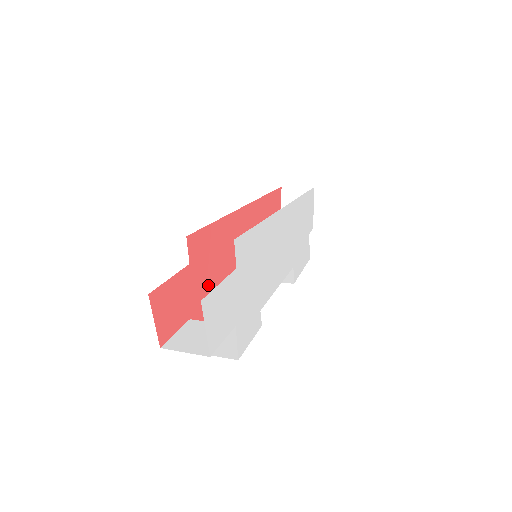
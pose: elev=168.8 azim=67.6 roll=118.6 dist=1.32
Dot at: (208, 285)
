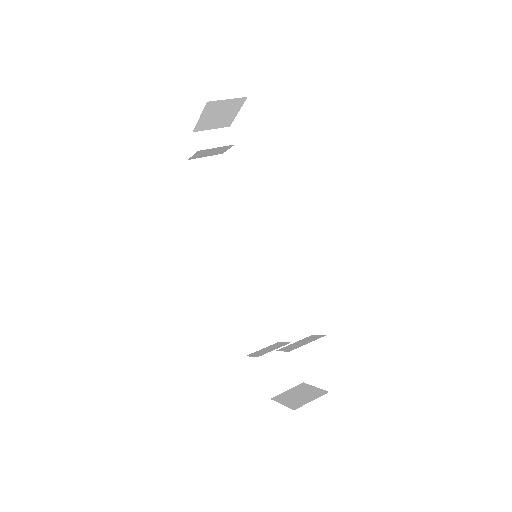
Dot at: occluded
